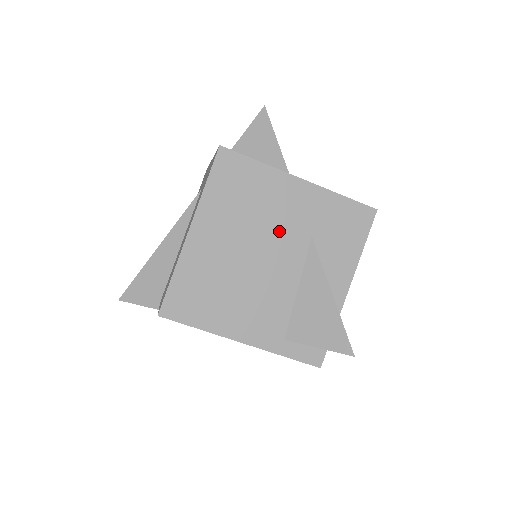
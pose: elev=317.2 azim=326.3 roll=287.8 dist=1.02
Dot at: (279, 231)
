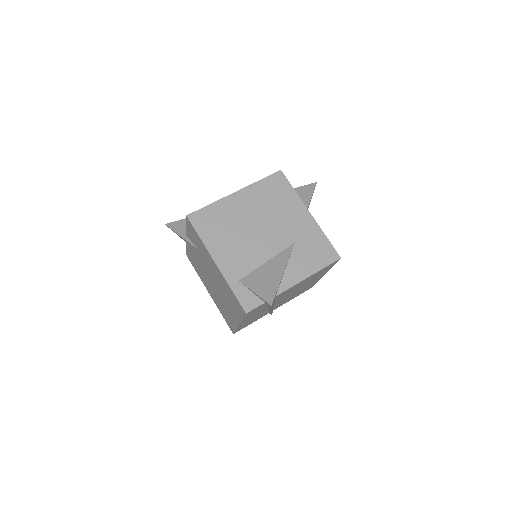
Dot at: (280, 227)
